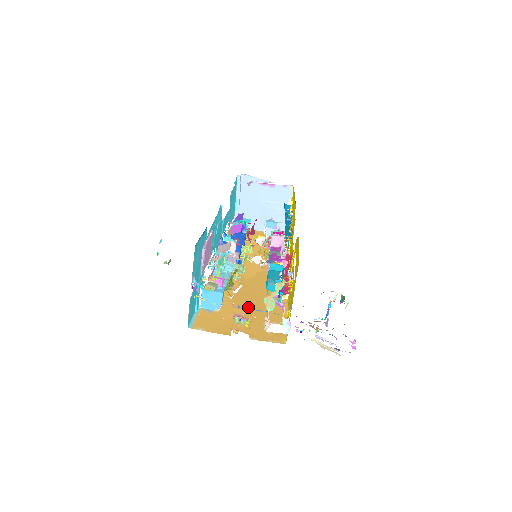
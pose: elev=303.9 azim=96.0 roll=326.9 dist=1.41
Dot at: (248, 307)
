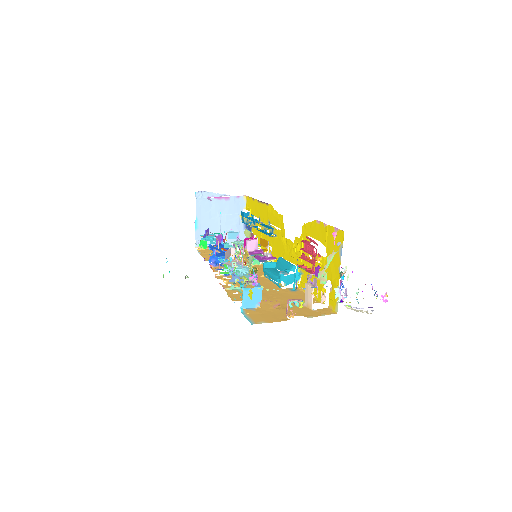
Dot at: (275, 299)
